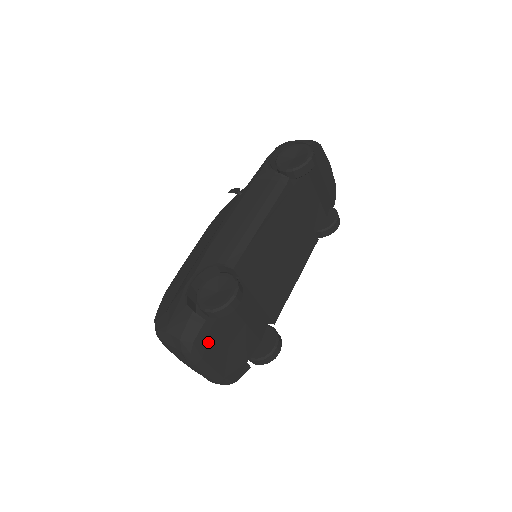
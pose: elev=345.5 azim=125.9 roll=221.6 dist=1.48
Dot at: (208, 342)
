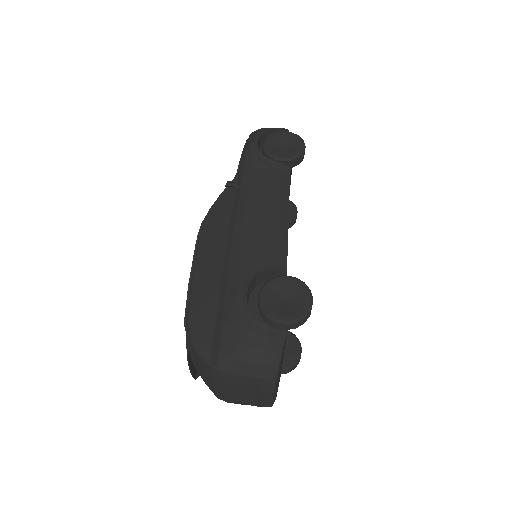
Dot at: occluded
